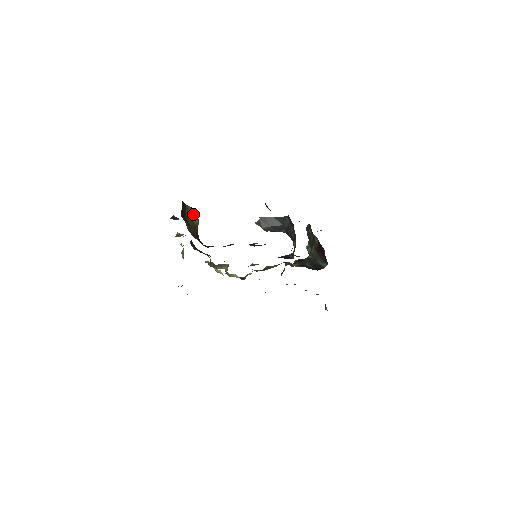
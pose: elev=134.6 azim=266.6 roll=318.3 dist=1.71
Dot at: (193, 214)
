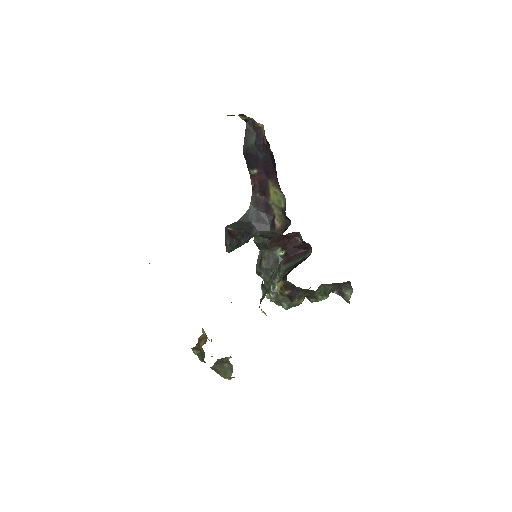
Dot at: occluded
